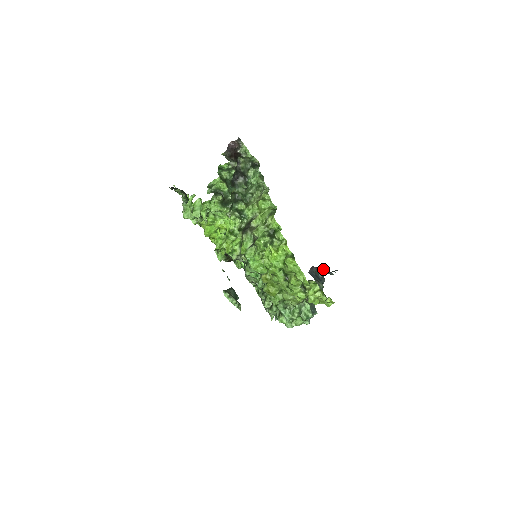
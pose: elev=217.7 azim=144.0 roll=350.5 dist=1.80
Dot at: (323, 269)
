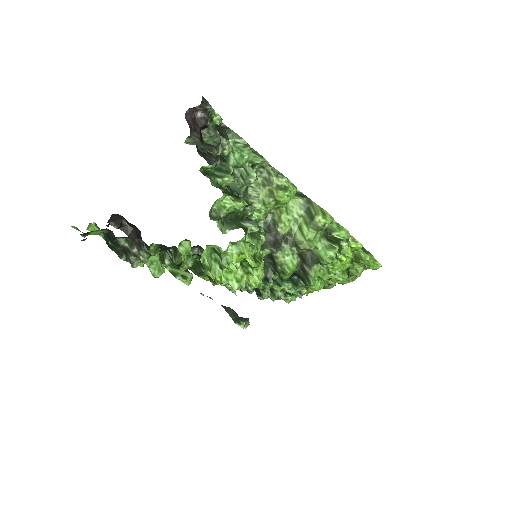
Dot at: occluded
